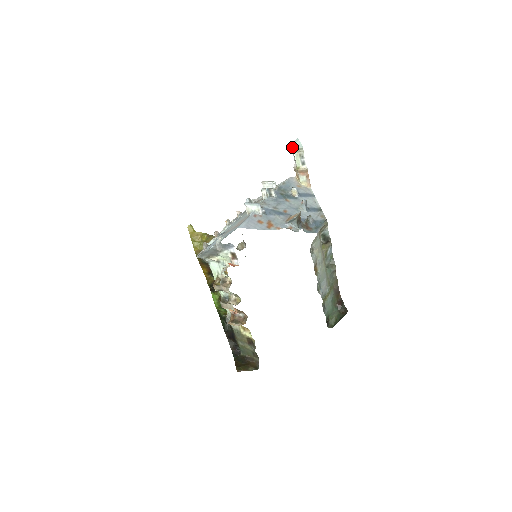
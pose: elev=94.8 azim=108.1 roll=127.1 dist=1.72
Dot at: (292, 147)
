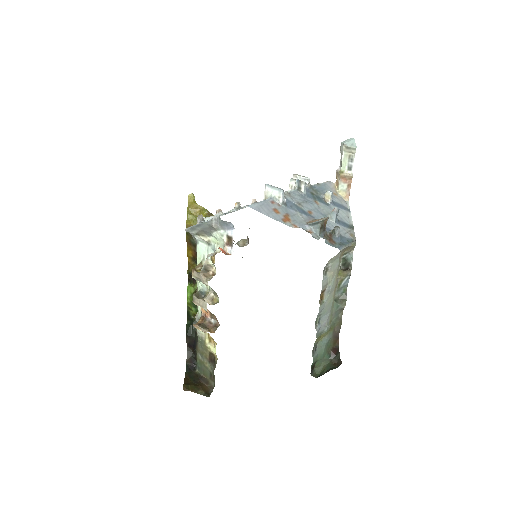
Dot at: (344, 144)
